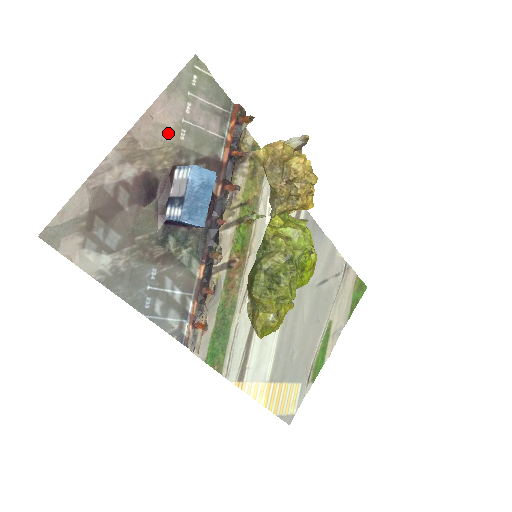
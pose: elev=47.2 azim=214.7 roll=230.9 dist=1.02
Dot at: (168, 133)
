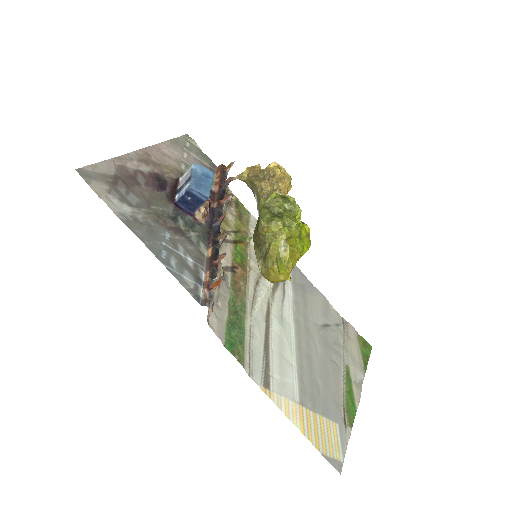
Dot at: (172, 161)
